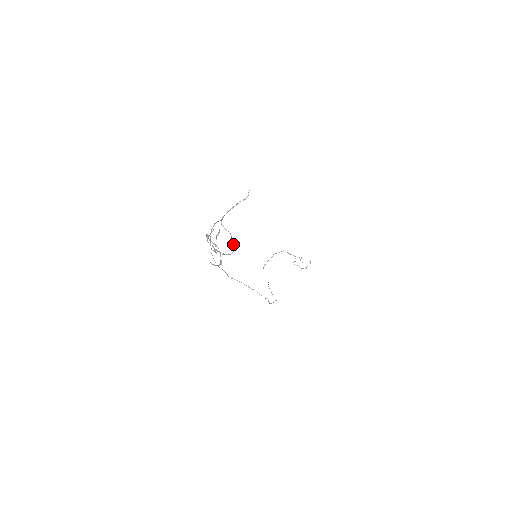
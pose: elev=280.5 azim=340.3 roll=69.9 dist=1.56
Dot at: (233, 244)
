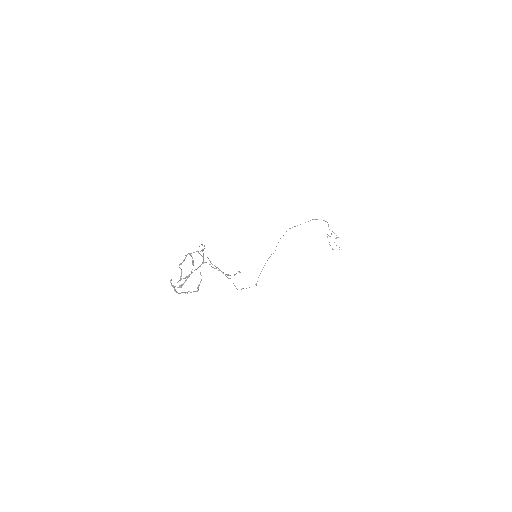
Dot at: (198, 287)
